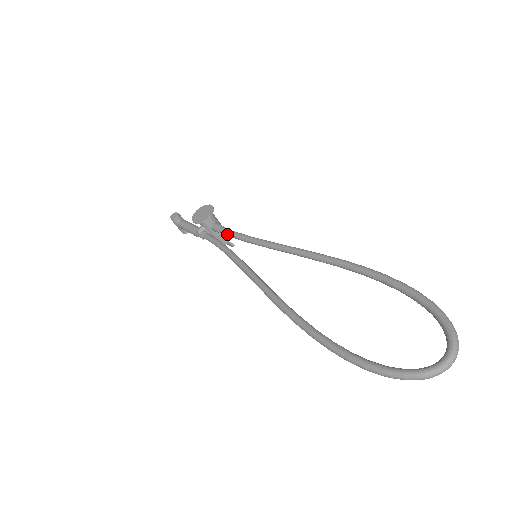
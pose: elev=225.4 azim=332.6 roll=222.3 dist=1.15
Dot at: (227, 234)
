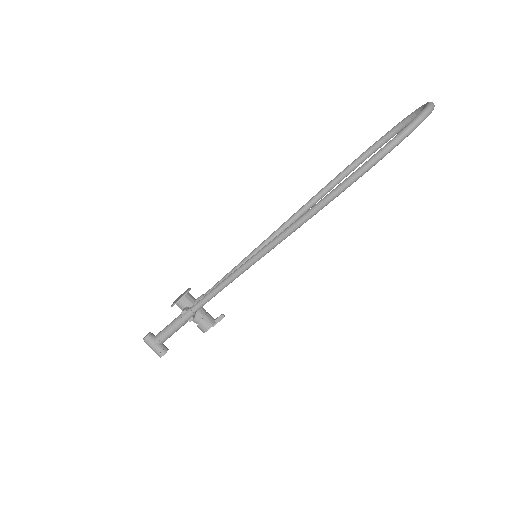
Dot at: occluded
